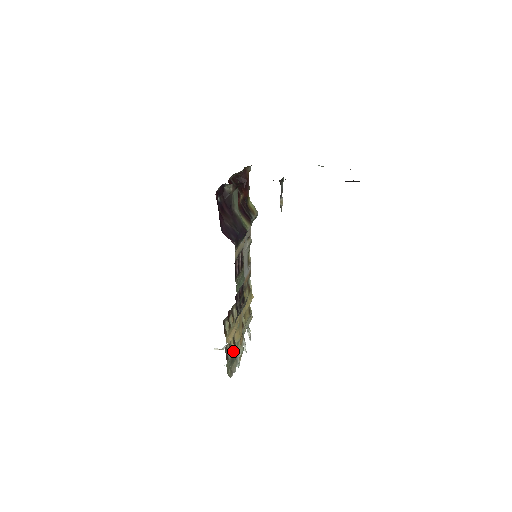
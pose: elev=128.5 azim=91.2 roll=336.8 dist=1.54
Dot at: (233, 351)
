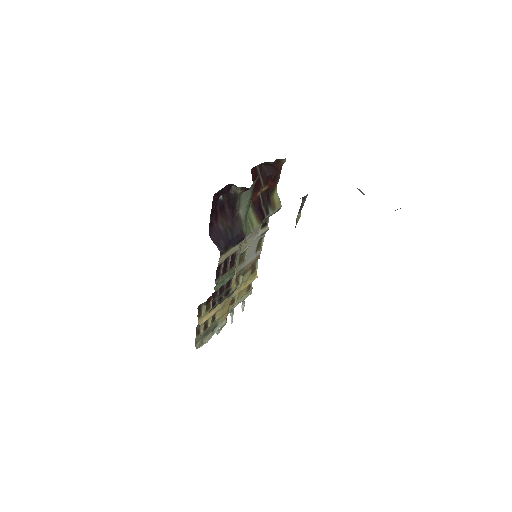
Dot at: (209, 326)
